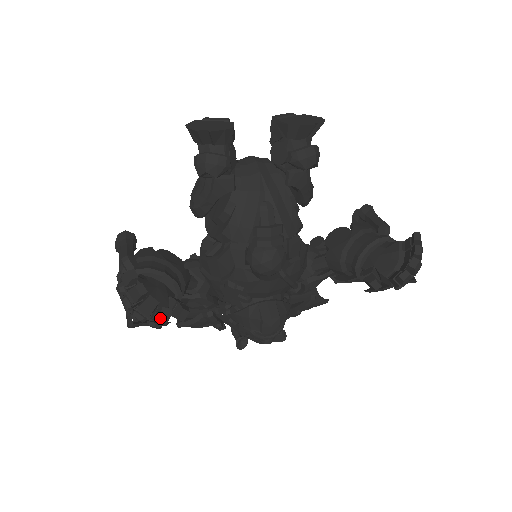
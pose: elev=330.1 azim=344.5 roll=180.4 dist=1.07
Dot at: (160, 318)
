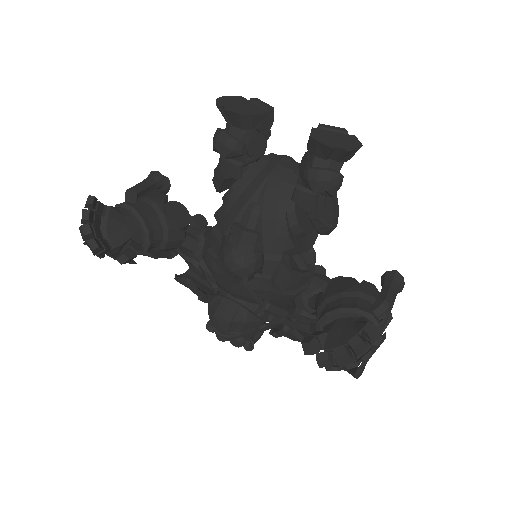
Dot at: (90, 246)
